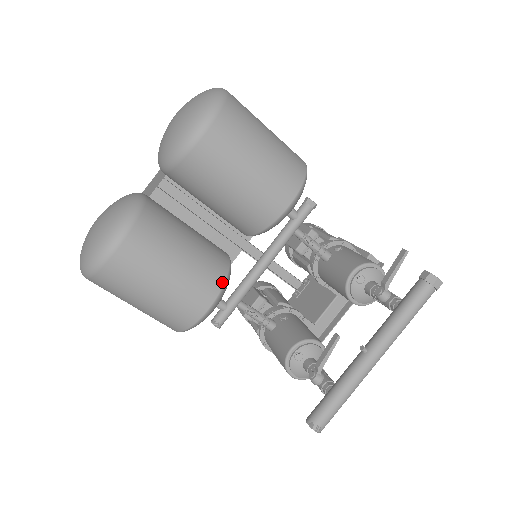
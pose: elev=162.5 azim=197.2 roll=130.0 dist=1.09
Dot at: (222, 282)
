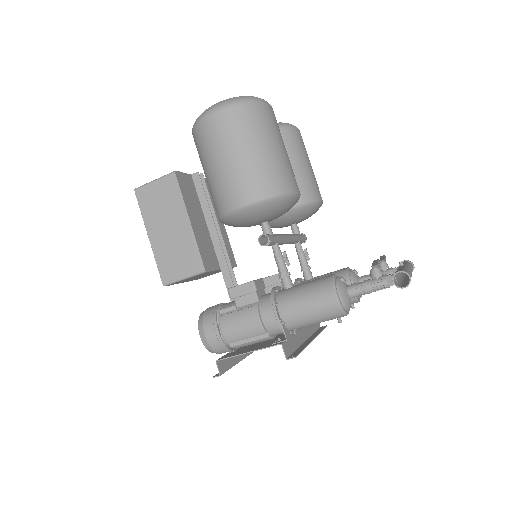
Dot at: occluded
